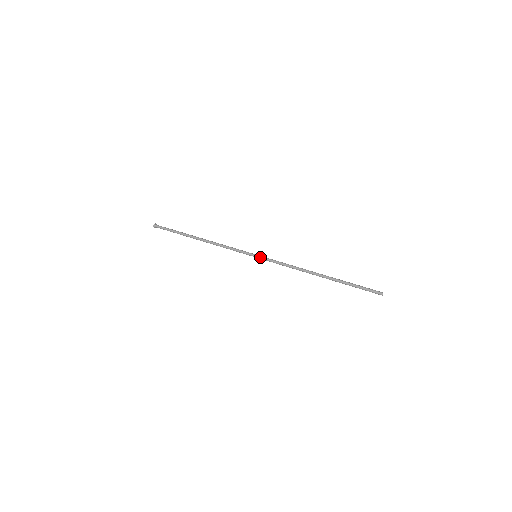
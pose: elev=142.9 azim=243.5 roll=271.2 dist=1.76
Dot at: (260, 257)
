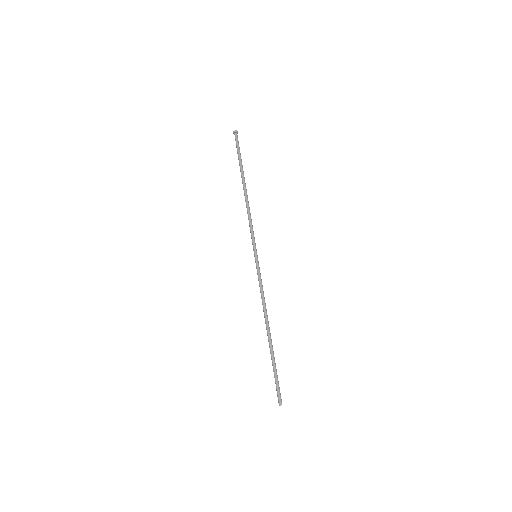
Dot at: (255, 262)
